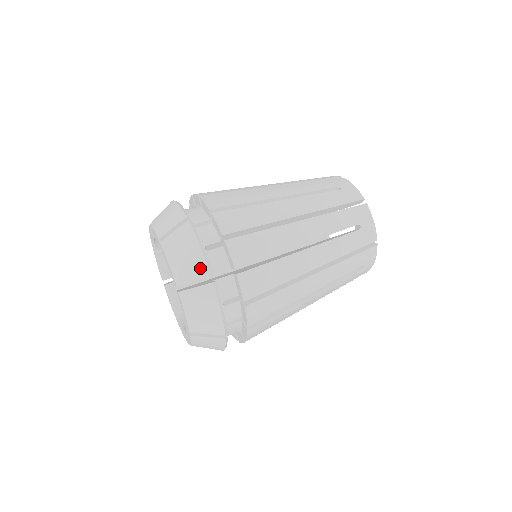
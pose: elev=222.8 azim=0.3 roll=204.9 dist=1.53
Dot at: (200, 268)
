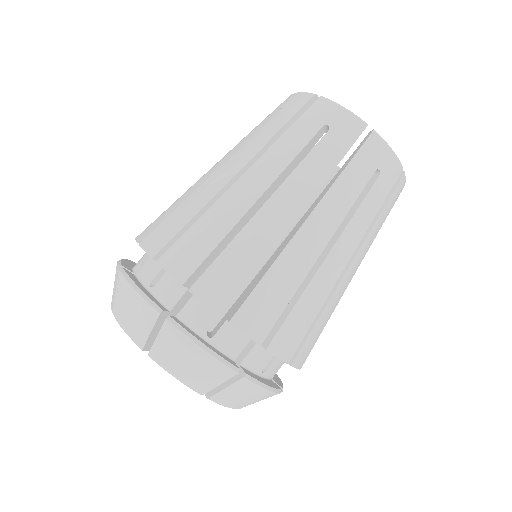
Dot at: occluded
